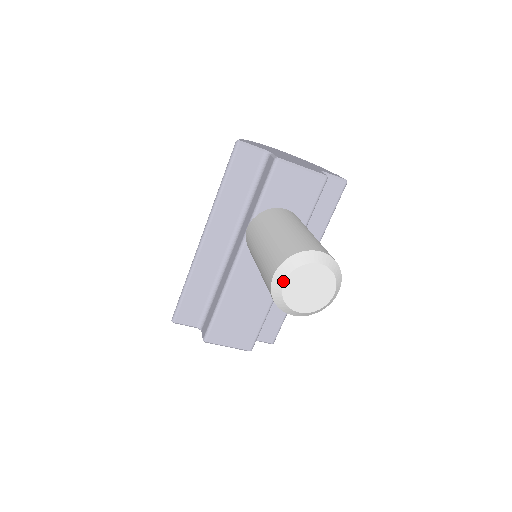
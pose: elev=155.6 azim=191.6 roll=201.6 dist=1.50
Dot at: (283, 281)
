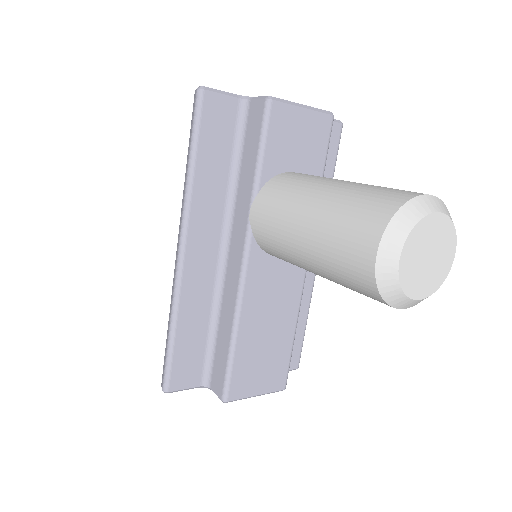
Dot at: (397, 256)
